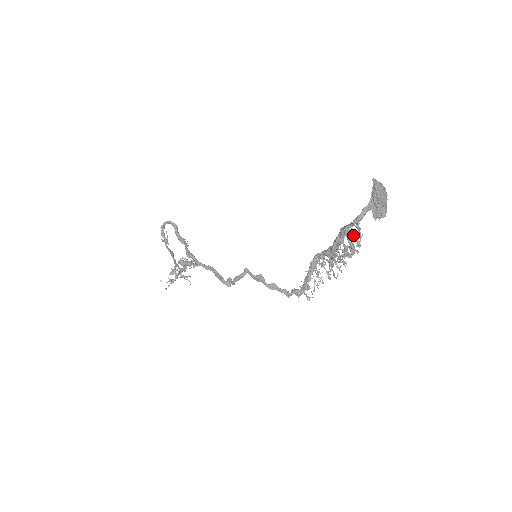
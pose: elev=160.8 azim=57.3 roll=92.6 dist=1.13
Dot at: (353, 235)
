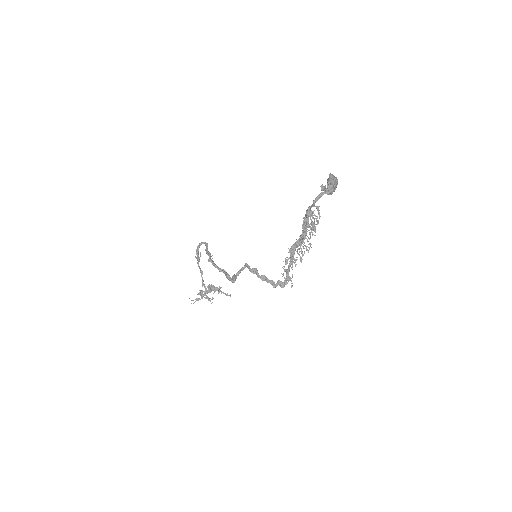
Dot at: (315, 216)
